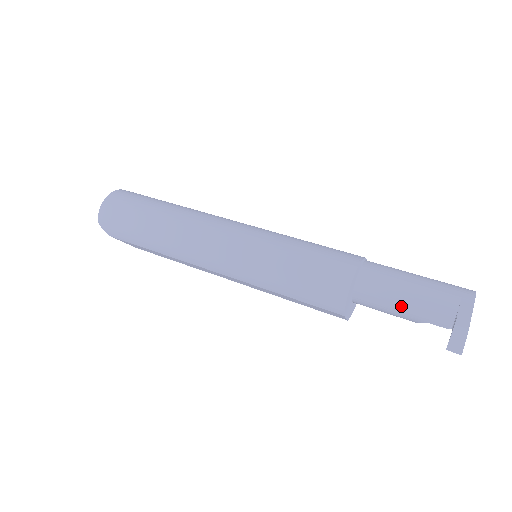
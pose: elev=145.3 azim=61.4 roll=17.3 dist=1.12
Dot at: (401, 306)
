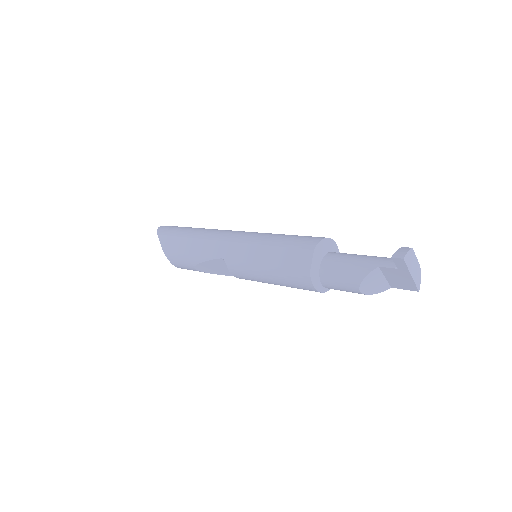
Dot at: (361, 258)
